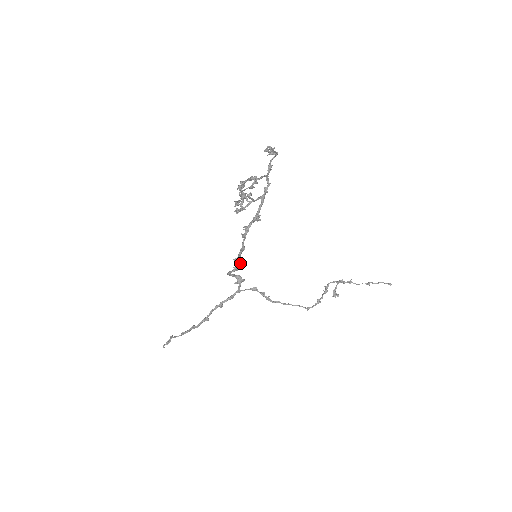
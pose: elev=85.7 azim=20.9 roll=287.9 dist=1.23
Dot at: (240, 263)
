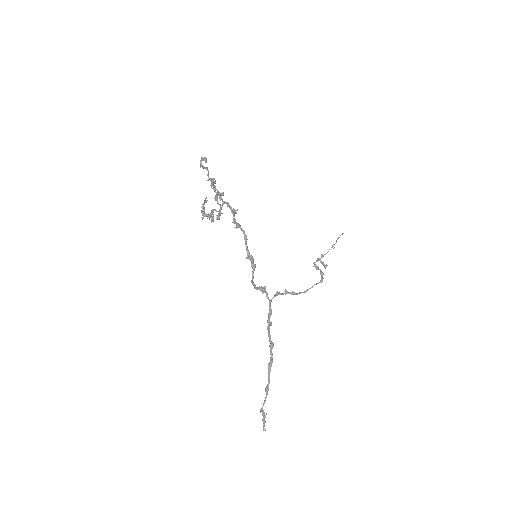
Dot at: occluded
